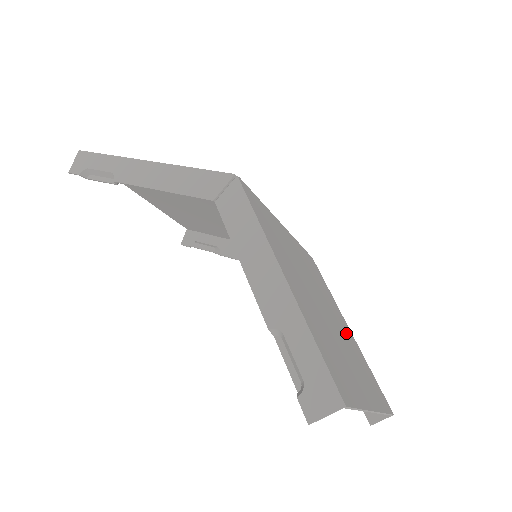
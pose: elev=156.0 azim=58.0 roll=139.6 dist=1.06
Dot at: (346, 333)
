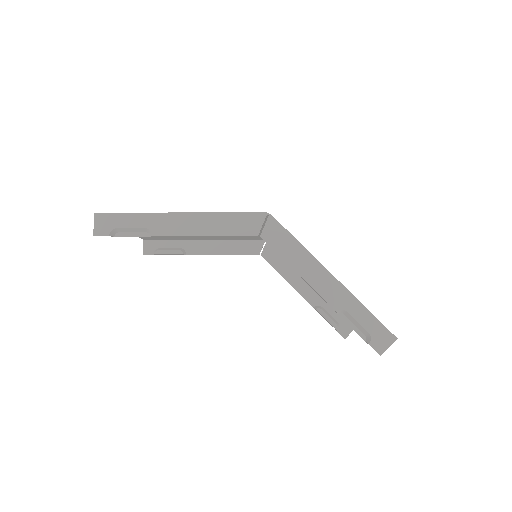
Dot at: occluded
